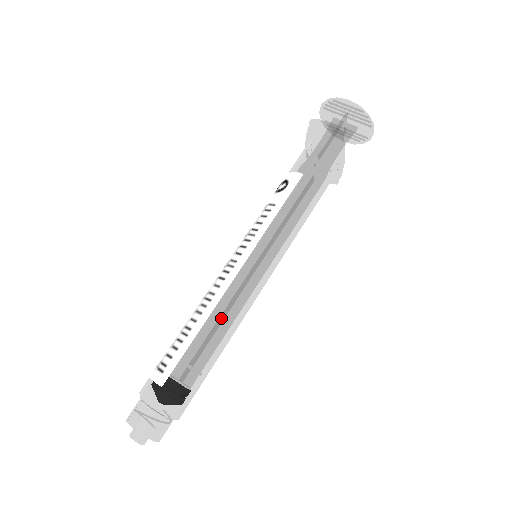
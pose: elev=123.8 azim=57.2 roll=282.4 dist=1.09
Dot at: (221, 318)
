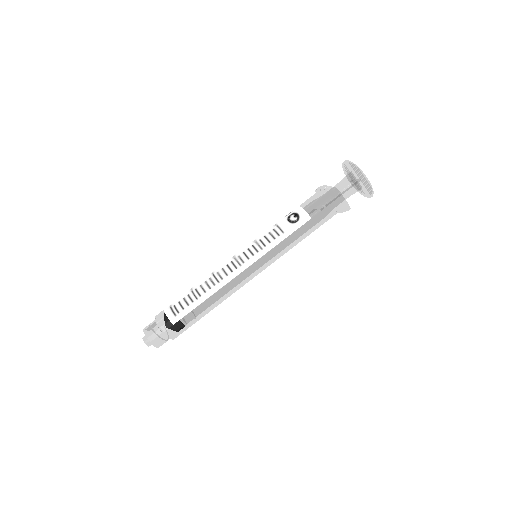
Dot at: (221, 296)
